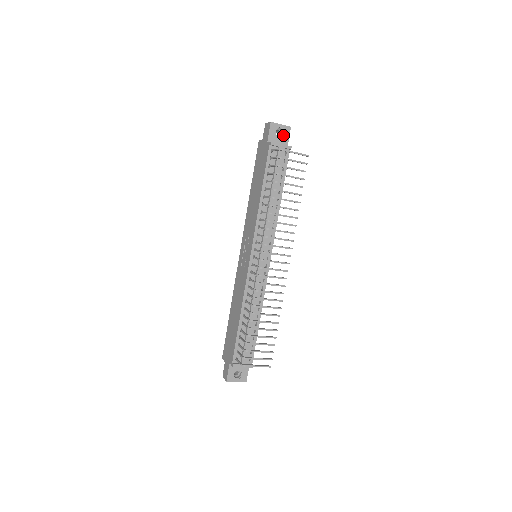
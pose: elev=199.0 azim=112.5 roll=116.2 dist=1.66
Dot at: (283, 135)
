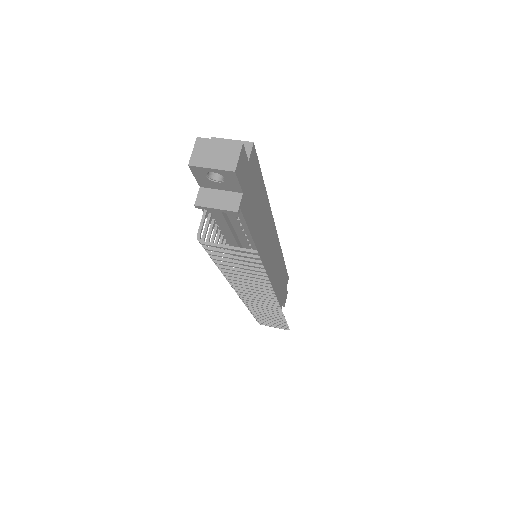
Dot at: (225, 180)
